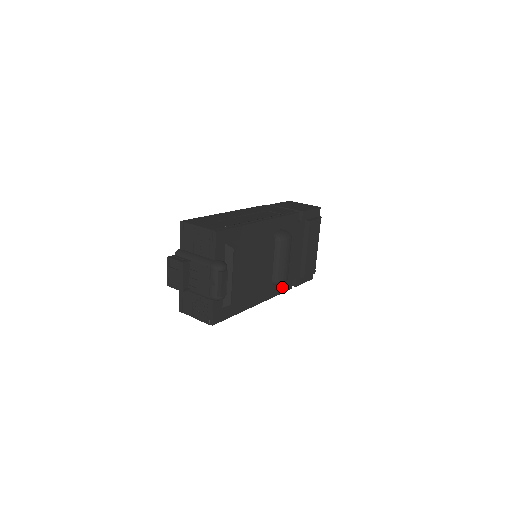
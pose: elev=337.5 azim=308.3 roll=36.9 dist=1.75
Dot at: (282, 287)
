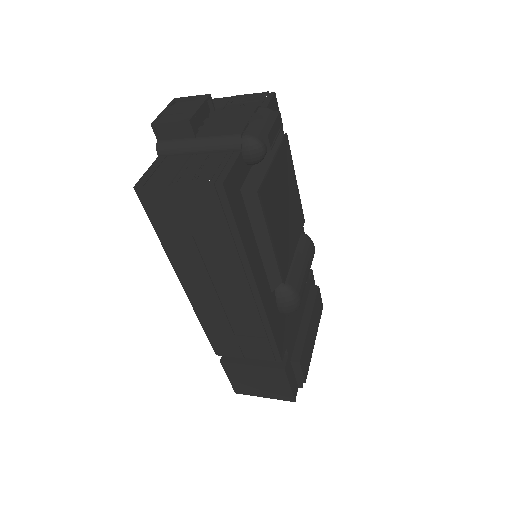
Dot at: (278, 332)
